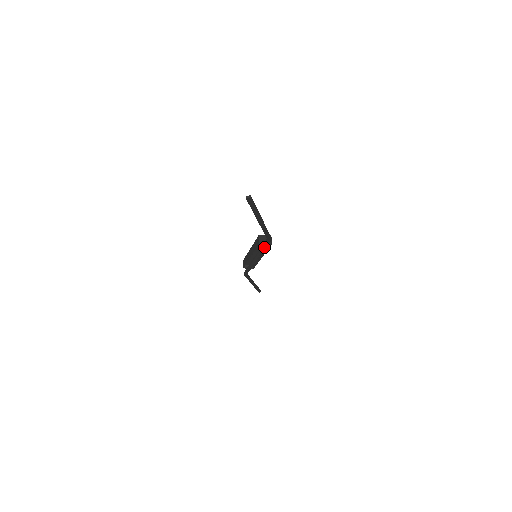
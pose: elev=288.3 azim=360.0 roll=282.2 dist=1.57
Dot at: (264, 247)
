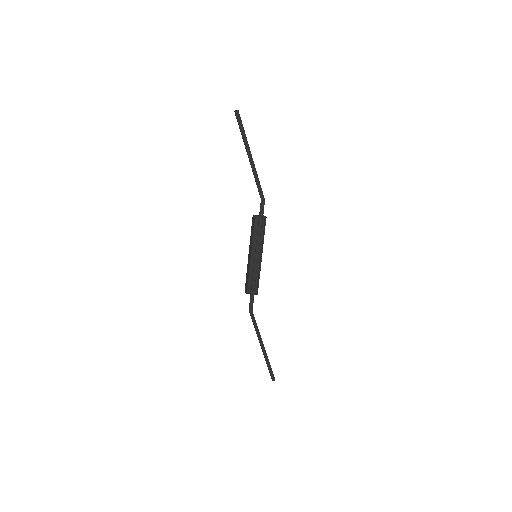
Dot at: (261, 223)
